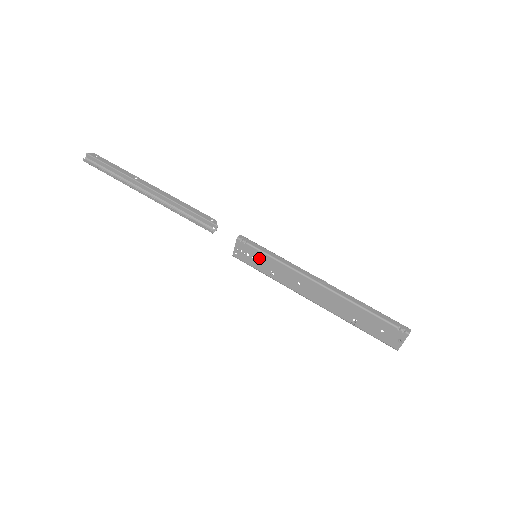
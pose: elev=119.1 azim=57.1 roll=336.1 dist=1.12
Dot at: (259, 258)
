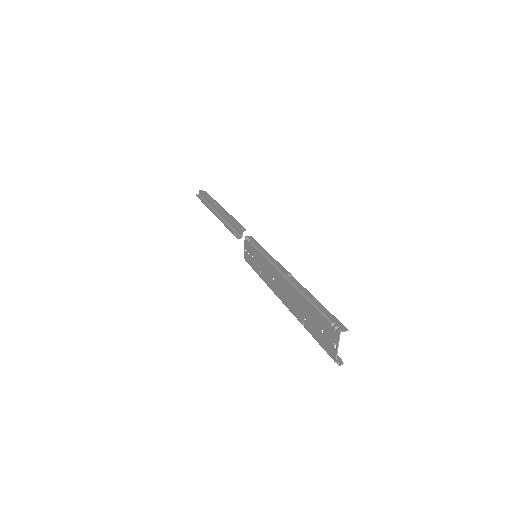
Dot at: (254, 255)
